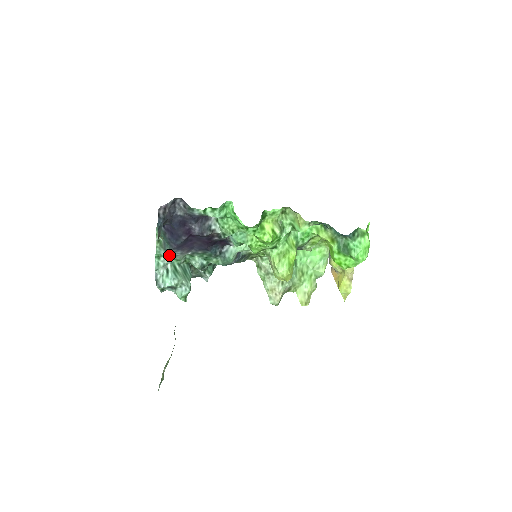
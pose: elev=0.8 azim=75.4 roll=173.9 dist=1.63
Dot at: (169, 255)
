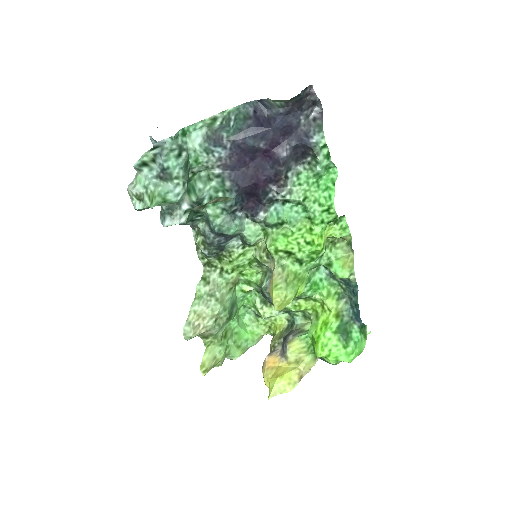
Dot at: (203, 144)
